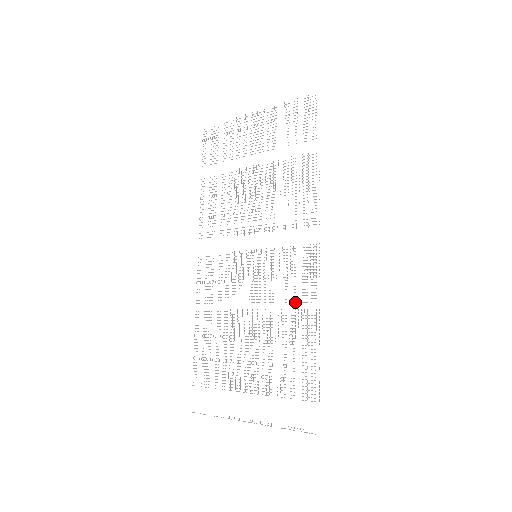
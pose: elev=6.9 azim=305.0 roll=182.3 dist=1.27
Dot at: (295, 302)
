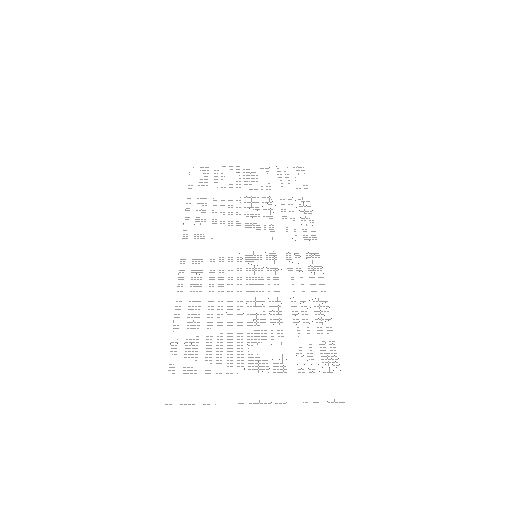
Dot at: (304, 291)
